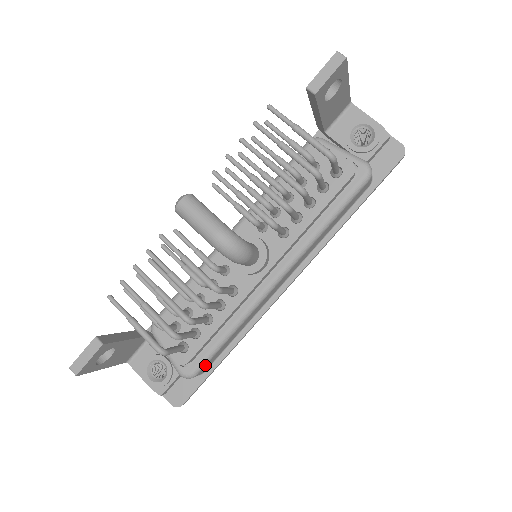
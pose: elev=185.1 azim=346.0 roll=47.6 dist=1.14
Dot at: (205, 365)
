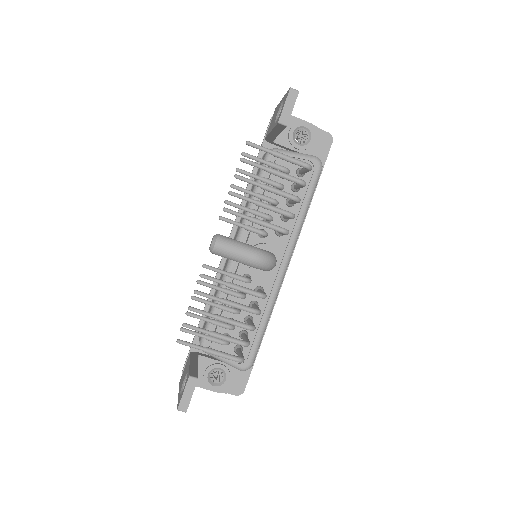
Dot at: (256, 353)
